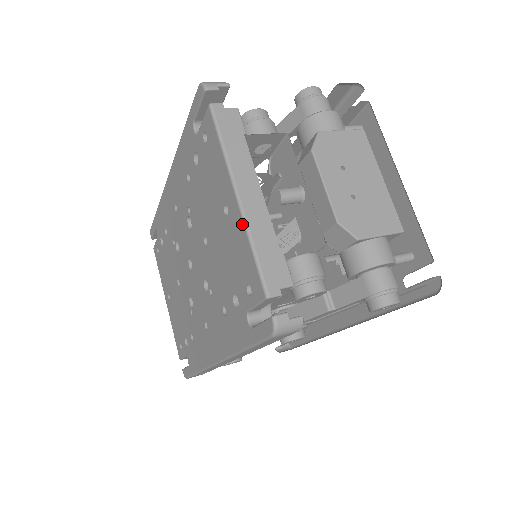
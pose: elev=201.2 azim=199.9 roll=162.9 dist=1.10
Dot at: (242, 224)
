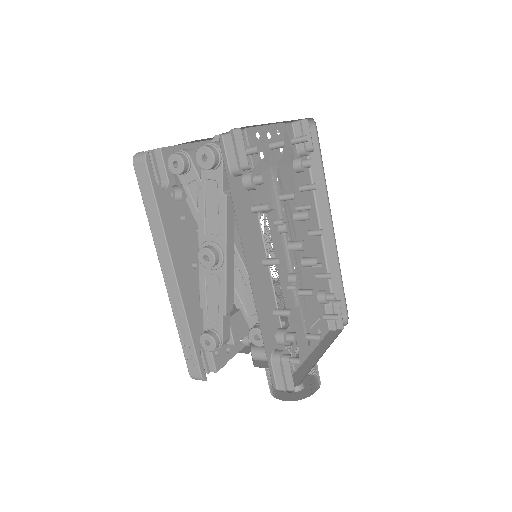
Dot at: occluded
